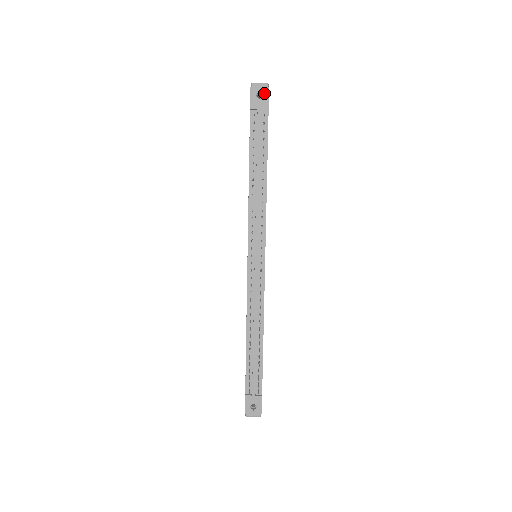
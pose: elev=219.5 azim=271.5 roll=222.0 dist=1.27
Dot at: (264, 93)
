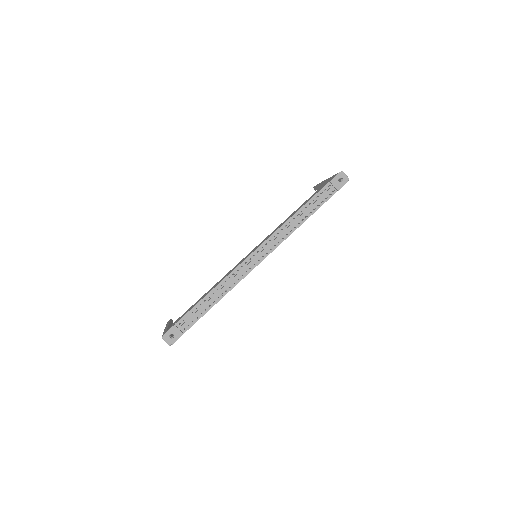
Dot at: (344, 181)
